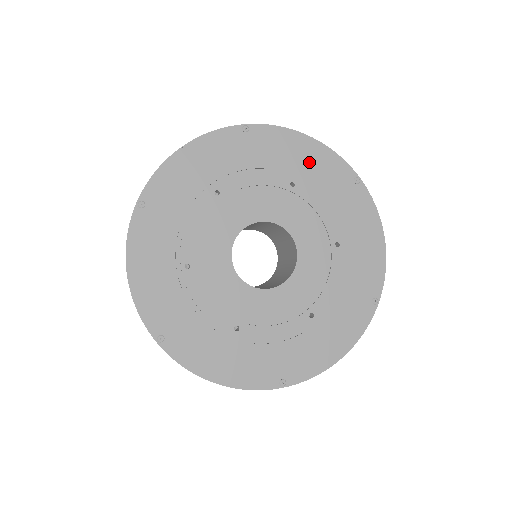
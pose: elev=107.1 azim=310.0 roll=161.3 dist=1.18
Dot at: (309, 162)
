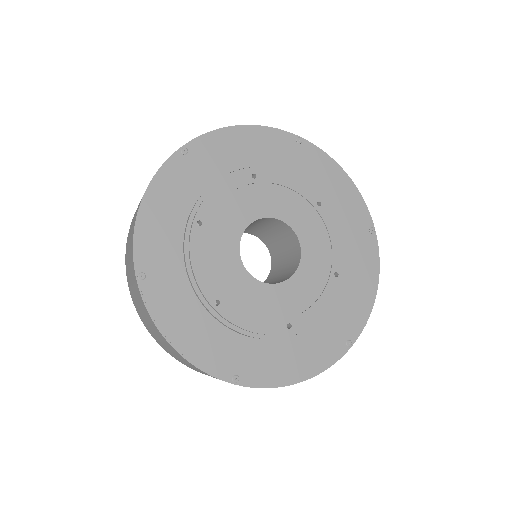
Dot at: (253, 148)
